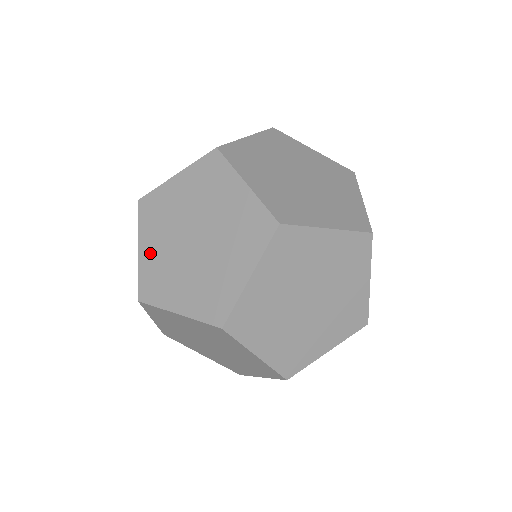
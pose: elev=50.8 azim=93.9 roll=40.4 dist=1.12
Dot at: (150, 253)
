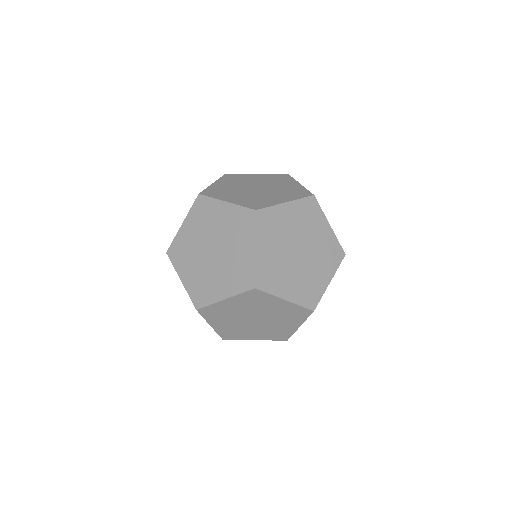
Dot at: occluded
